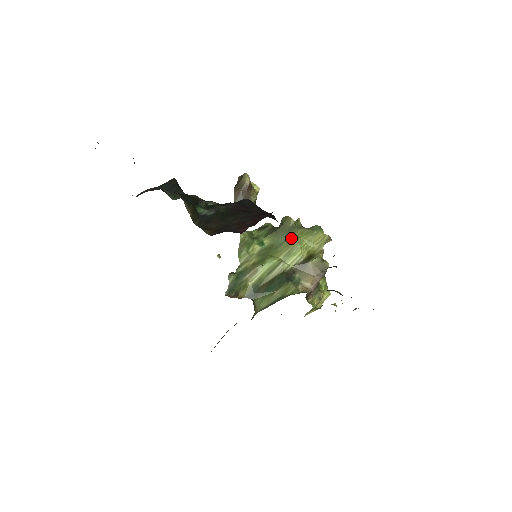
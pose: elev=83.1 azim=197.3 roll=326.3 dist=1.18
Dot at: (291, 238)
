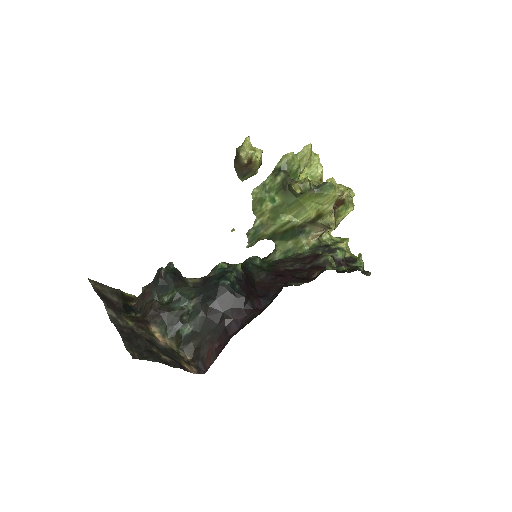
Dot at: (299, 201)
